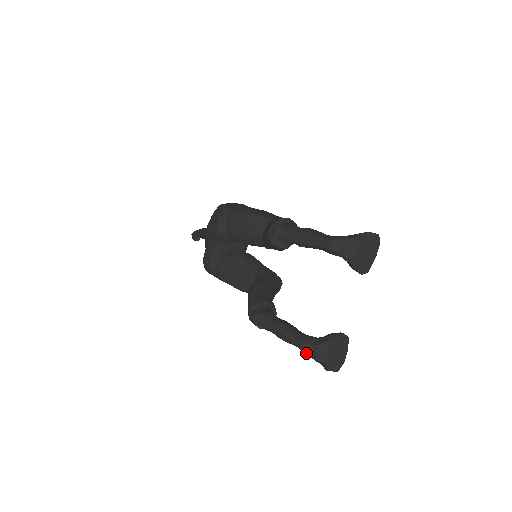
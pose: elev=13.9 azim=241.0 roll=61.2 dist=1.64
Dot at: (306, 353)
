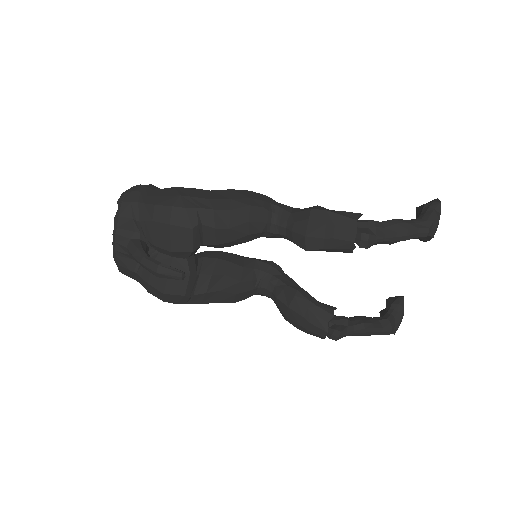
Dot at: occluded
